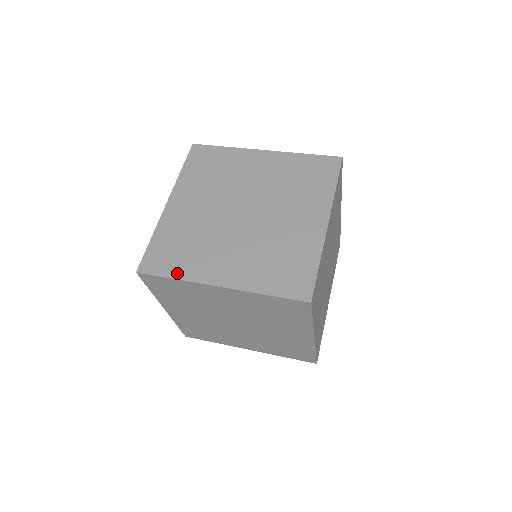
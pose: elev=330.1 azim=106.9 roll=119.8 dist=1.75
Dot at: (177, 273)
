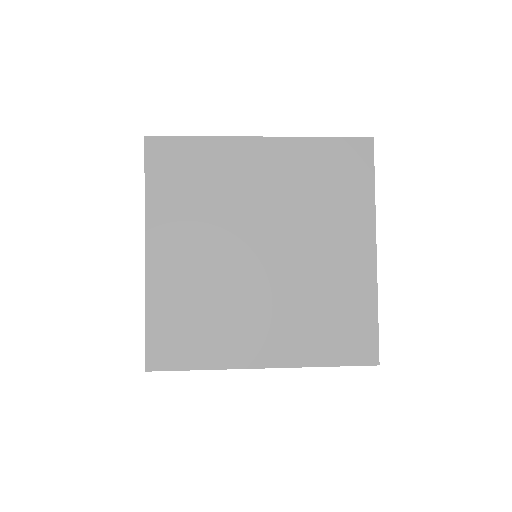
Dot at: (203, 361)
